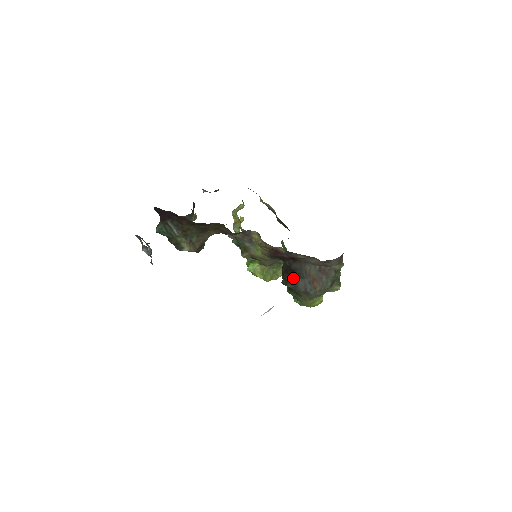
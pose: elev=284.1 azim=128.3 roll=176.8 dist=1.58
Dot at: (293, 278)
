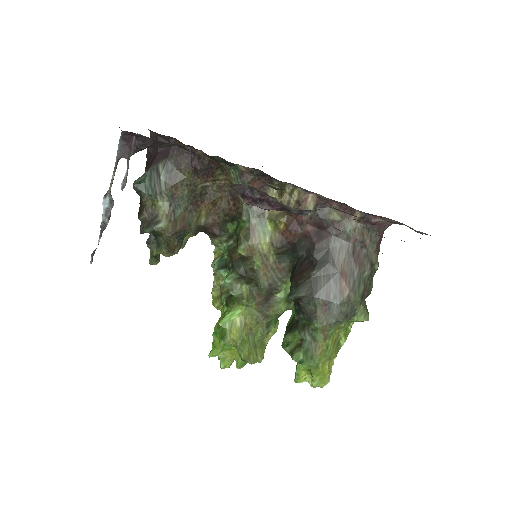
Dot at: (311, 275)
